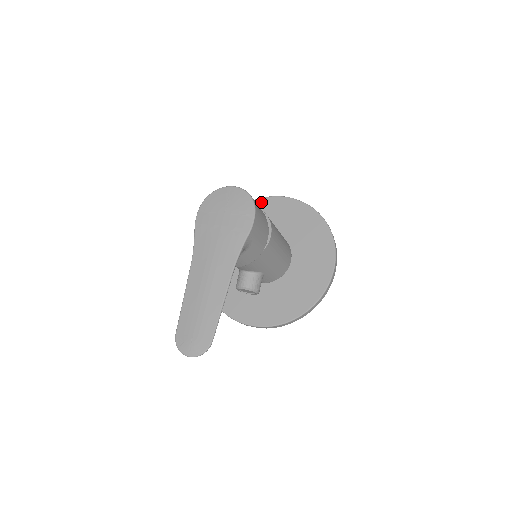
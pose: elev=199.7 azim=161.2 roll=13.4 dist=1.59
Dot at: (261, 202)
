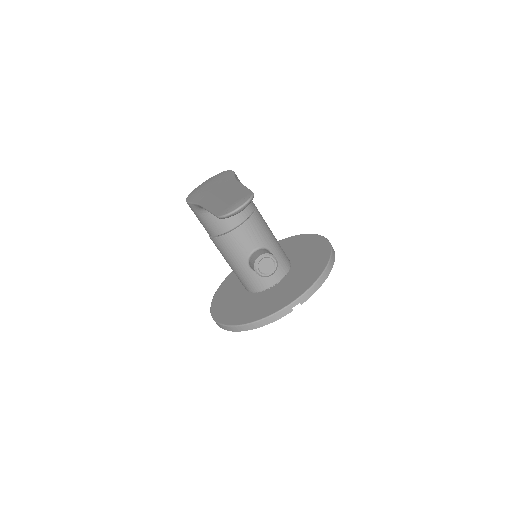
Dot at: occluded
